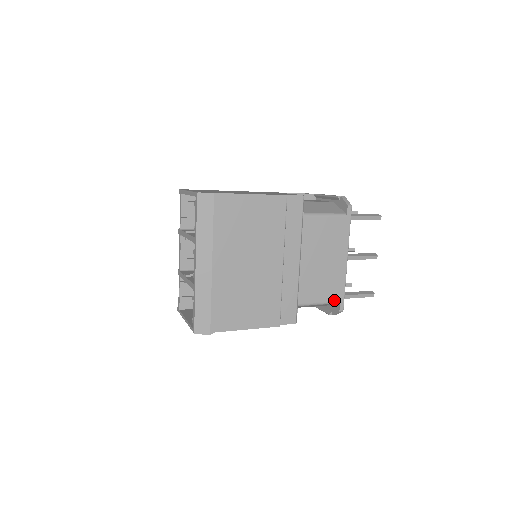
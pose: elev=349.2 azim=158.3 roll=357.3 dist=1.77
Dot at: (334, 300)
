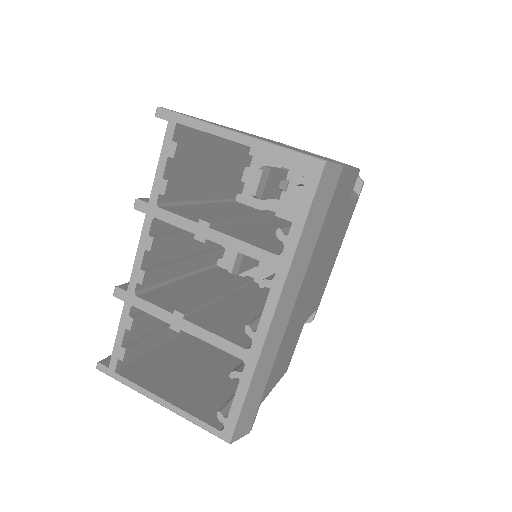
Dot at: (315, 310)
